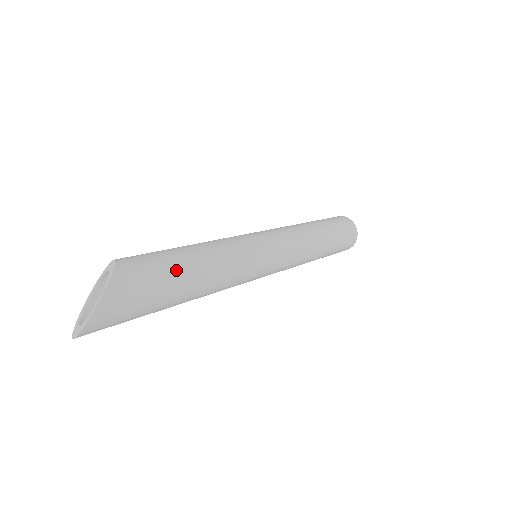
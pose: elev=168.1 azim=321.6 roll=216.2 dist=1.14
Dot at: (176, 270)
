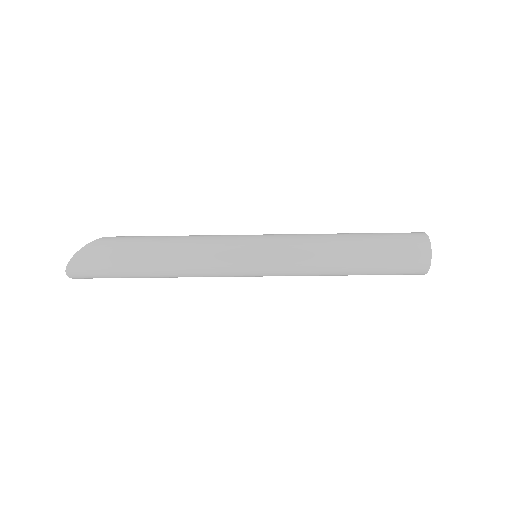
Dot at: (139, 246)
